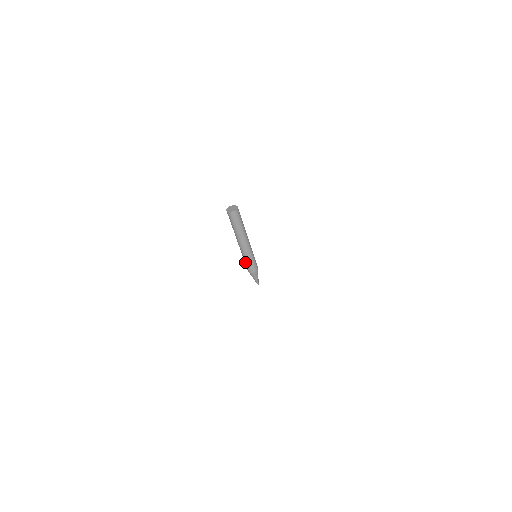
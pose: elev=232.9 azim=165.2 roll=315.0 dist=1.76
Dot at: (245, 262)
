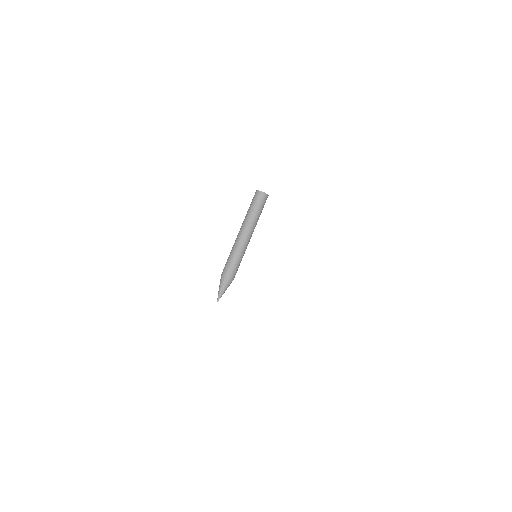
Dot at: (232, 260)
